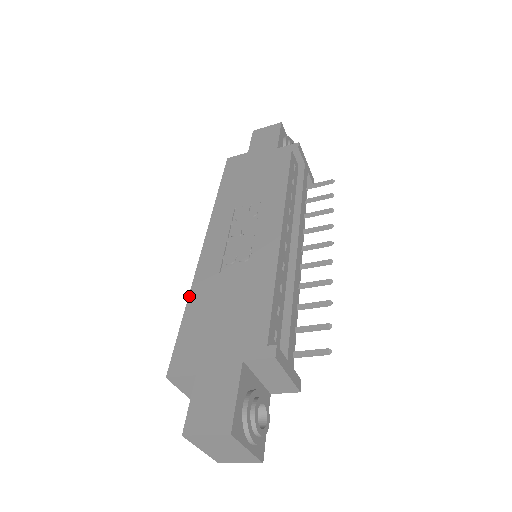
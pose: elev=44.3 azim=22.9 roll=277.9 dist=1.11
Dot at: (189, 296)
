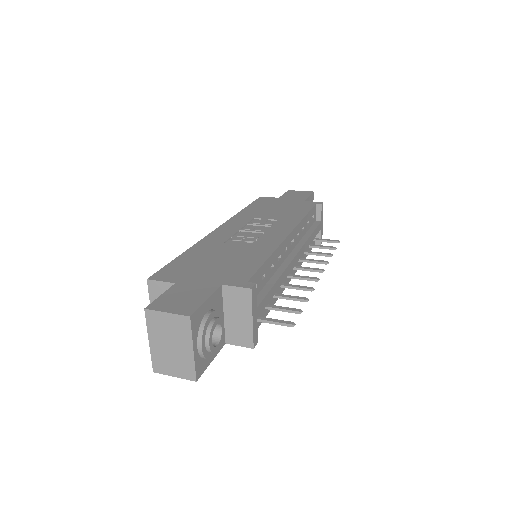
Dot at: (191, 247)
